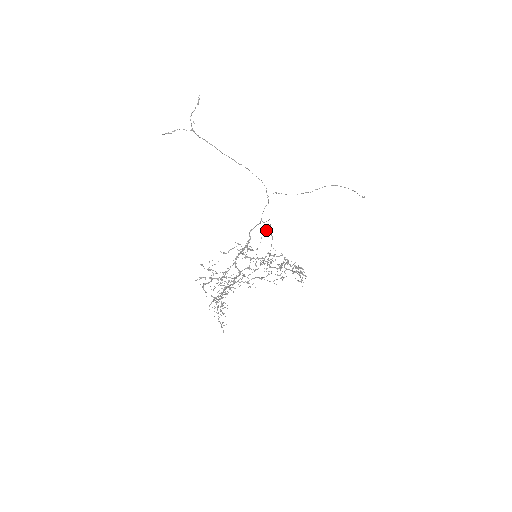
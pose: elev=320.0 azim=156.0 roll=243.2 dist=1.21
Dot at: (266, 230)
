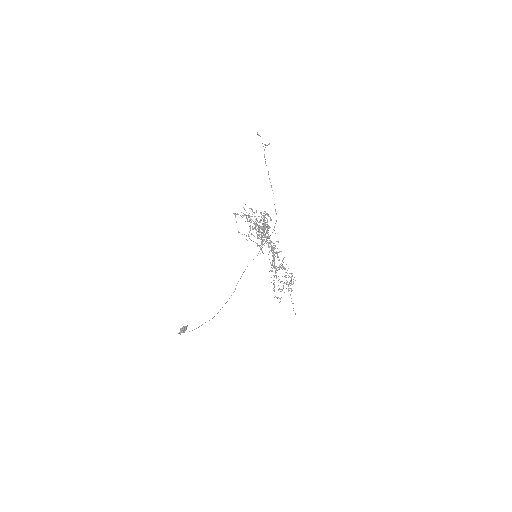
Dot at: (186, 329)
